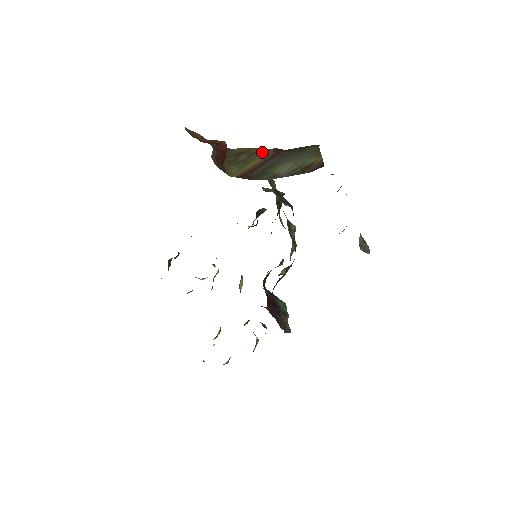
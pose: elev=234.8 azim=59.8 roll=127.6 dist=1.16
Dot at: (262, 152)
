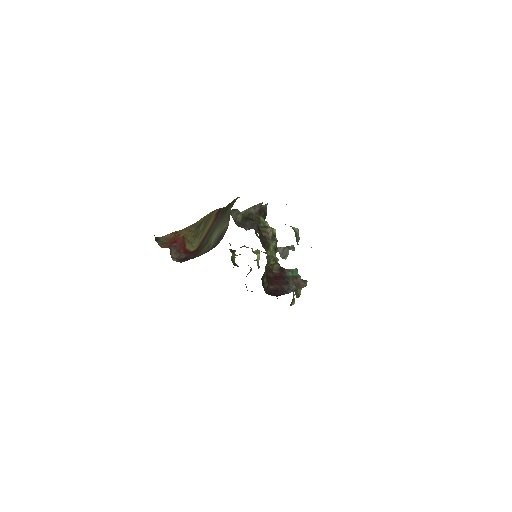
Dot at: (211, 218)
